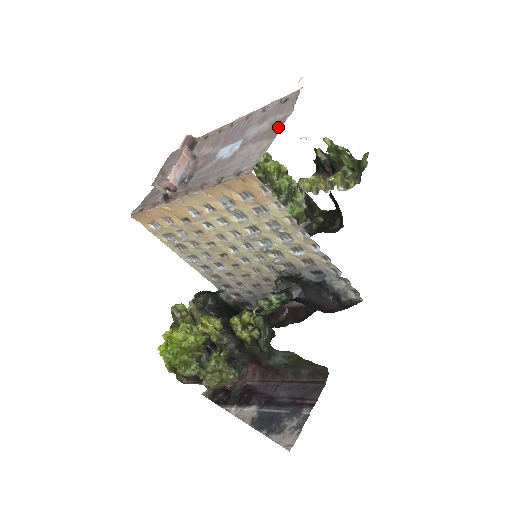
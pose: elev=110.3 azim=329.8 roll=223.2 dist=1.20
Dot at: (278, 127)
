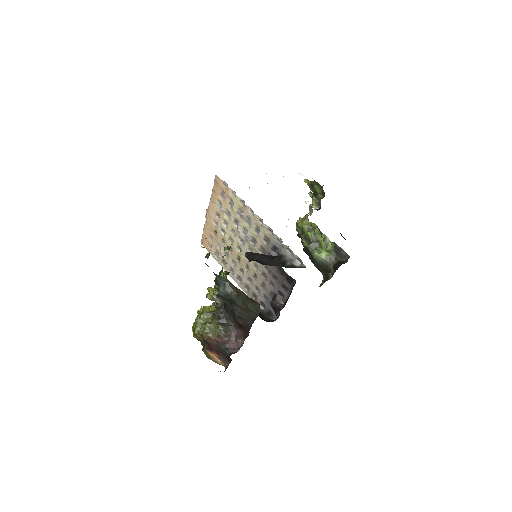
Dot at: occluded
